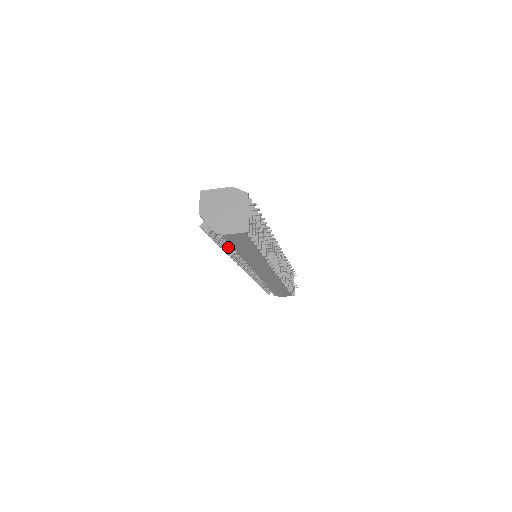
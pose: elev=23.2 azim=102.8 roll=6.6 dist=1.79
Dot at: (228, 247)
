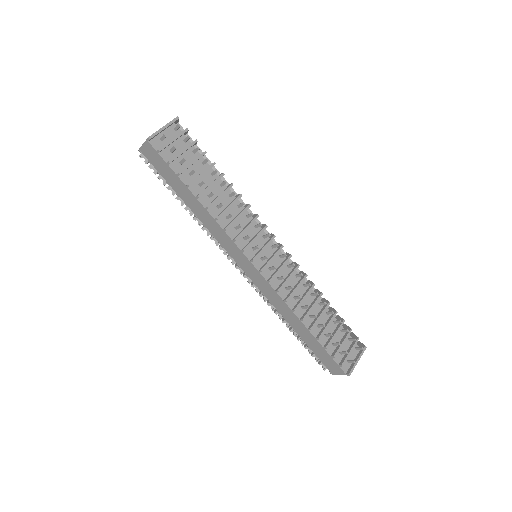
Dot at: occluded
